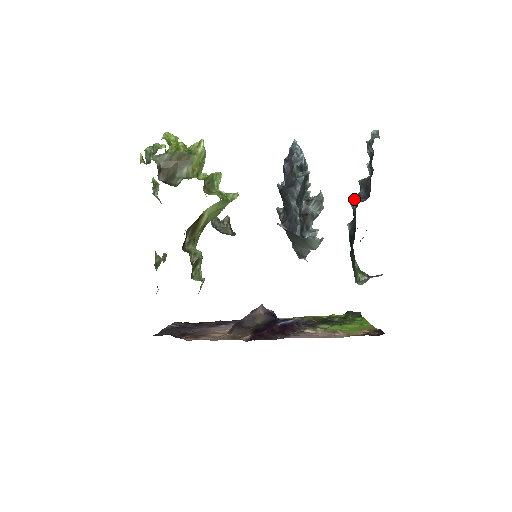
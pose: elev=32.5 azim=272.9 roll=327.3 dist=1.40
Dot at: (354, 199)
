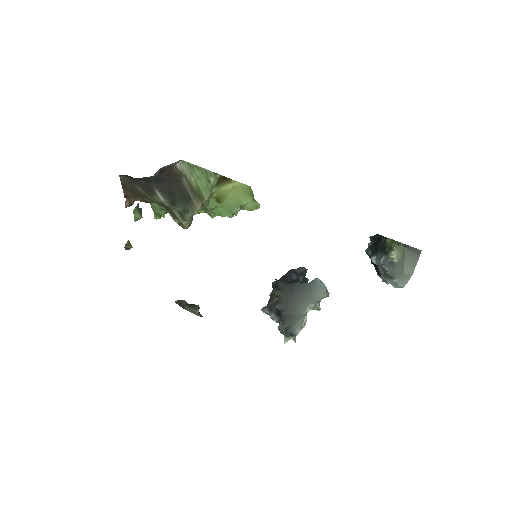
Dot at: occluded
